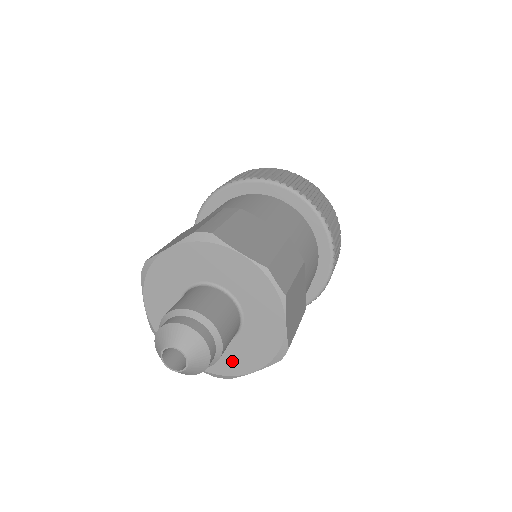
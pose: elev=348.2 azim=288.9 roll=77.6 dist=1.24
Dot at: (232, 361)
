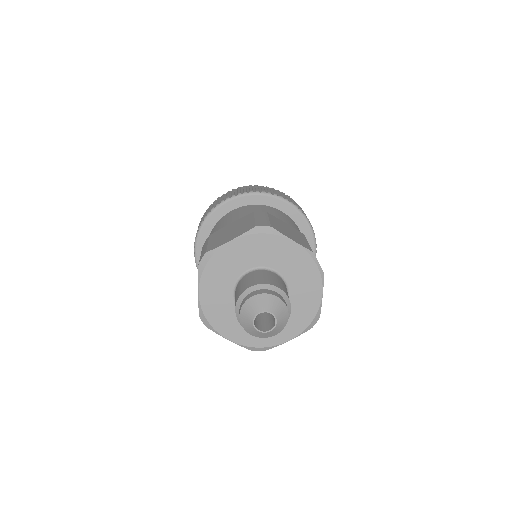
Dot at: occluded
